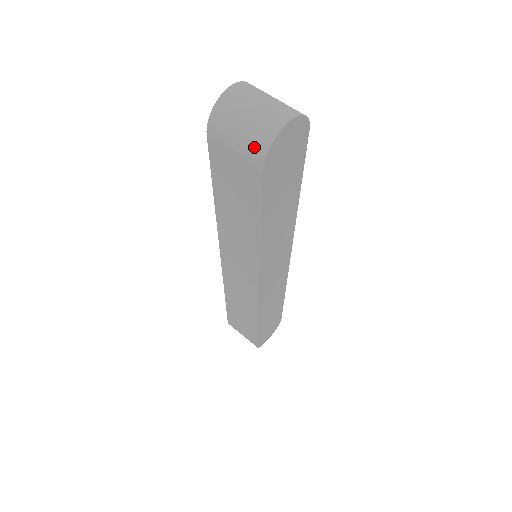
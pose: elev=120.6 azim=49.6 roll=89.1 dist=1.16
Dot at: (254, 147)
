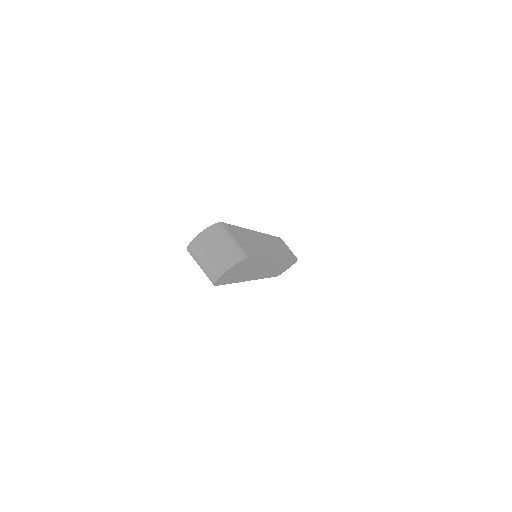
Dot at: (208, 277)
